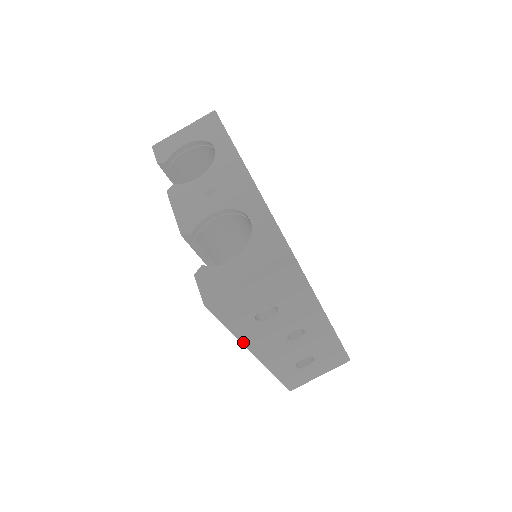
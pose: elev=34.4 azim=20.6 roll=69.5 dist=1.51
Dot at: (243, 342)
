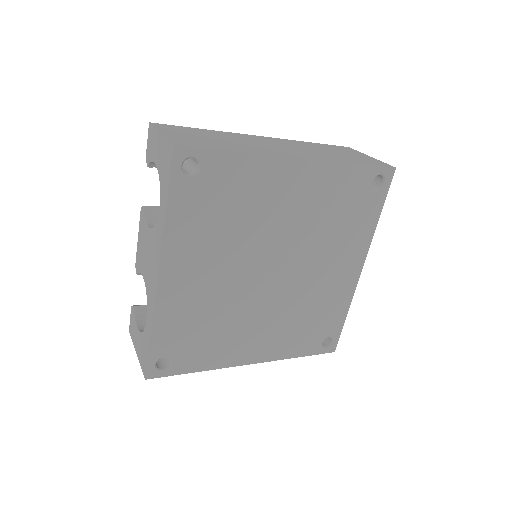
Dot at: occluded
